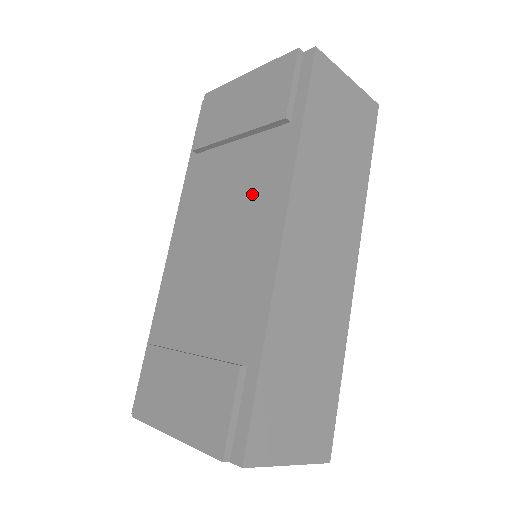
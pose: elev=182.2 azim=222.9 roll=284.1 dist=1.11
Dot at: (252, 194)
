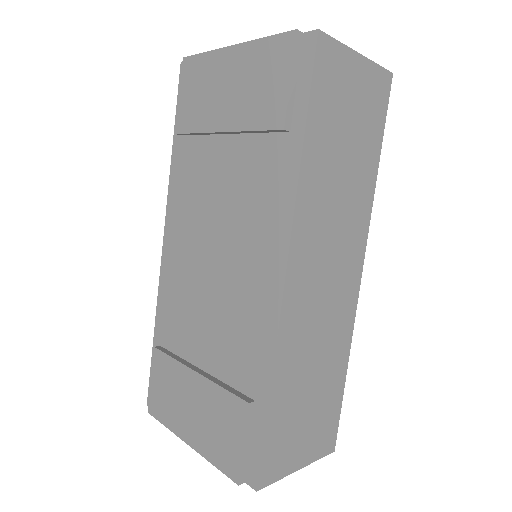
Dot at: (249, 212)
